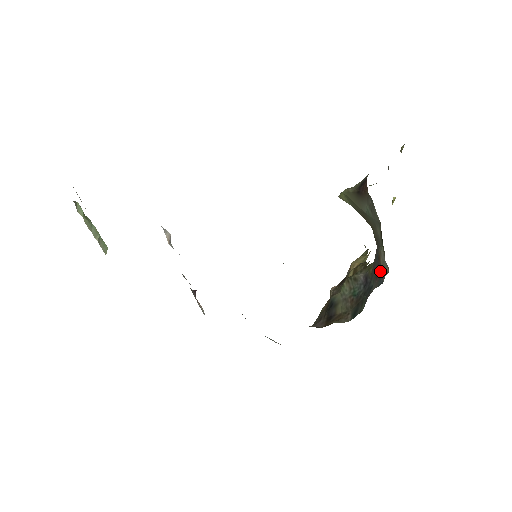
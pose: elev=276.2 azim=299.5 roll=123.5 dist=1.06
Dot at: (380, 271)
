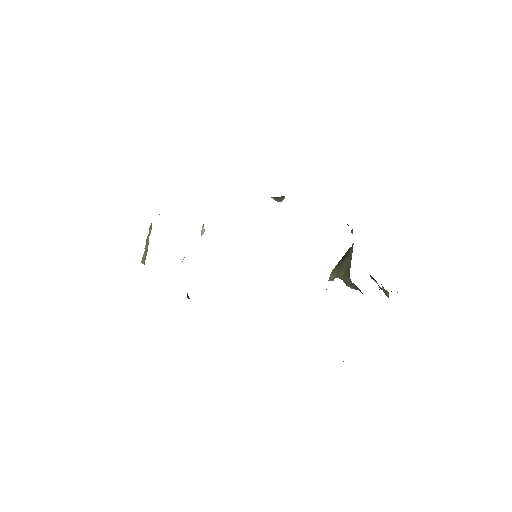
Dot at: occluded
